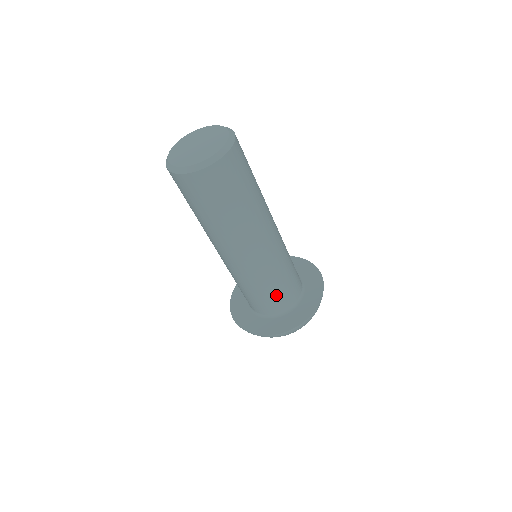
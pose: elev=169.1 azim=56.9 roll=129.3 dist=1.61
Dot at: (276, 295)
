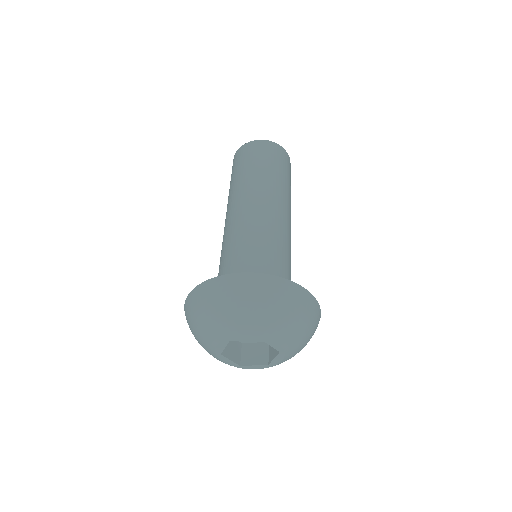
Dot at: (277, 267)
